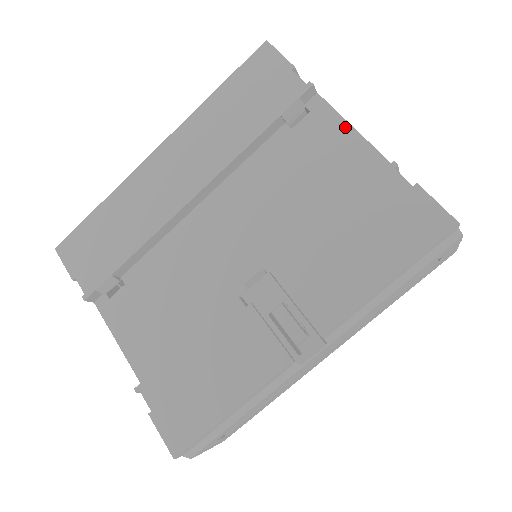
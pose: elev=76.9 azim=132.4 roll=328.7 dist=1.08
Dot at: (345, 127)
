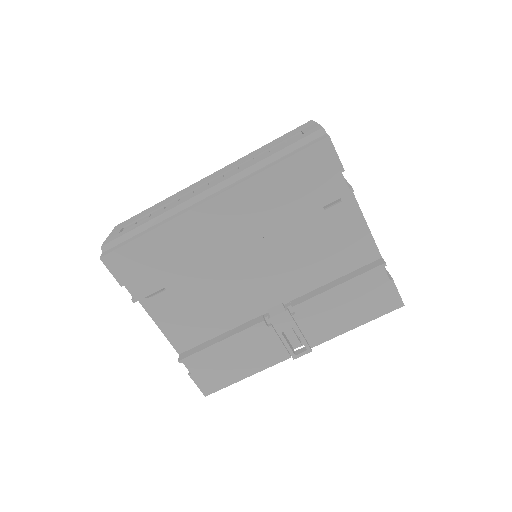
Dot at: (362, 222)
